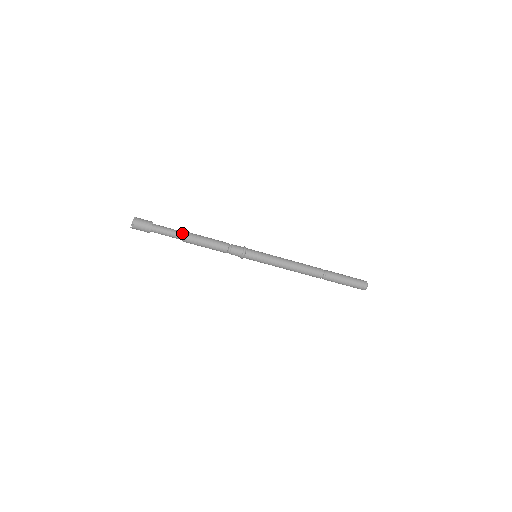
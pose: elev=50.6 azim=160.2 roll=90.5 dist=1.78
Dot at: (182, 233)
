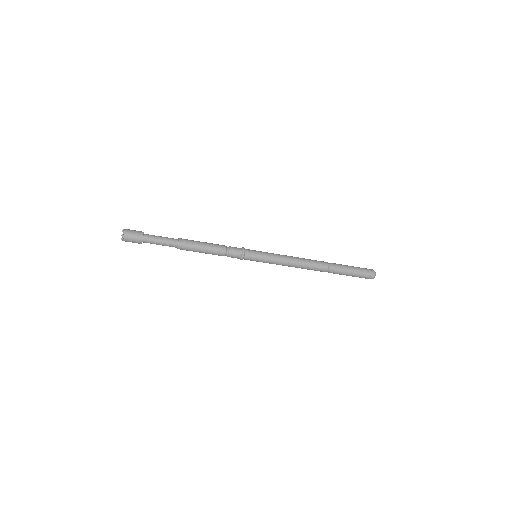
Dot at: (176, 239)
